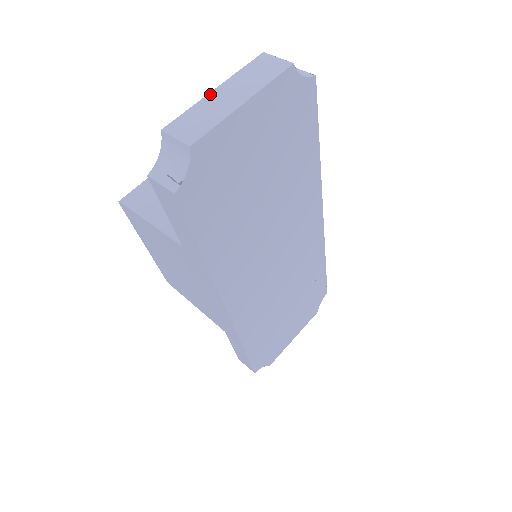
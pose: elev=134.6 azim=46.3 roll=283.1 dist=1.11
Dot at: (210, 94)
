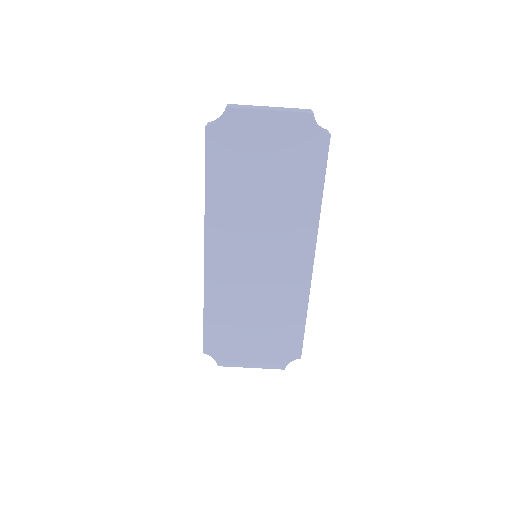
Dot at: (264, 106)
